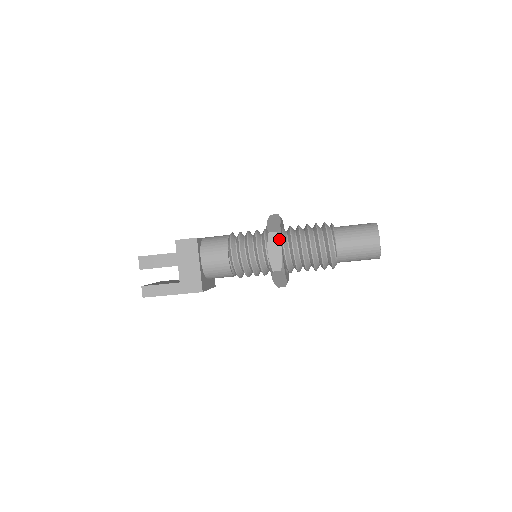
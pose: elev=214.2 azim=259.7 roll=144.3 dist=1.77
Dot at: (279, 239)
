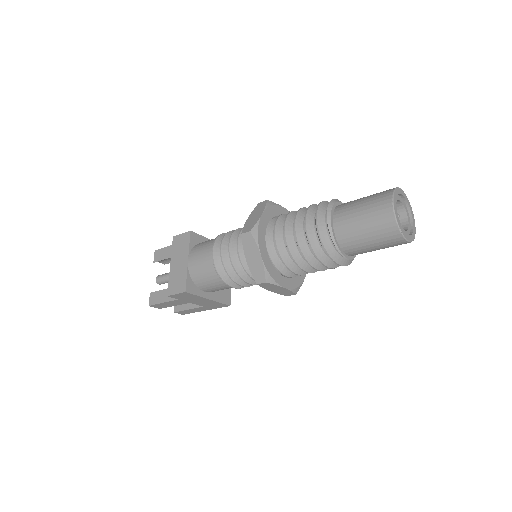
Dot at: (273, 285)
